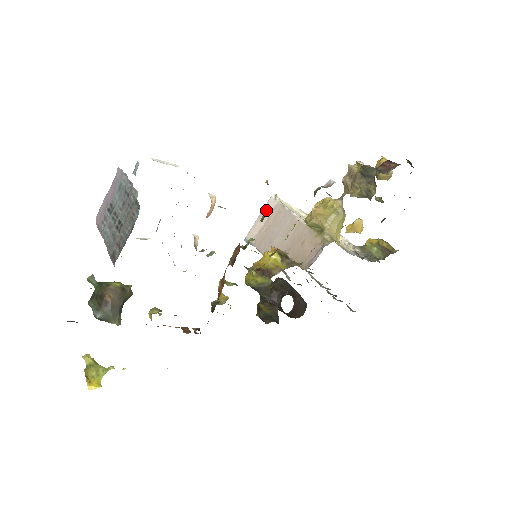
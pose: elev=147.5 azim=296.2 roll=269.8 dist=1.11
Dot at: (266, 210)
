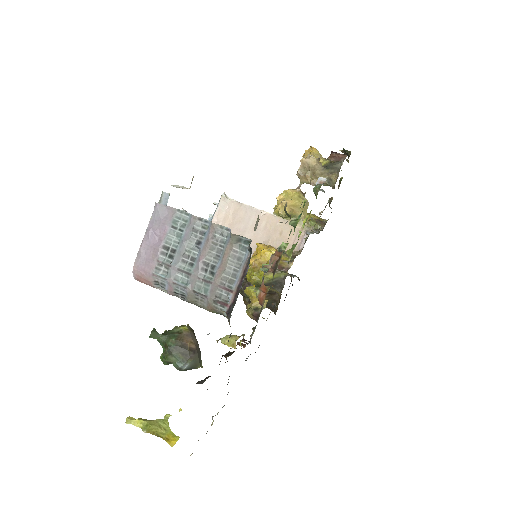
Dot at: (220, 210)
